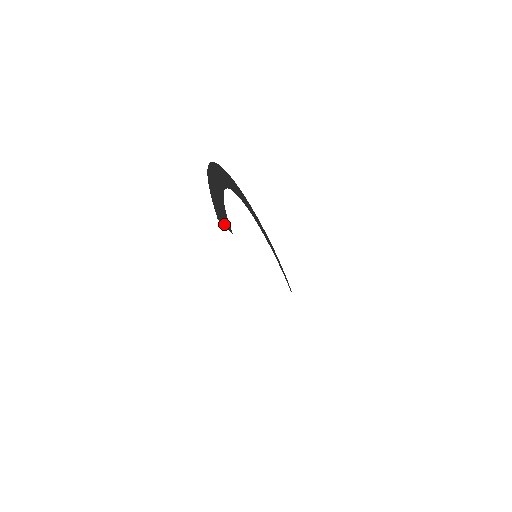
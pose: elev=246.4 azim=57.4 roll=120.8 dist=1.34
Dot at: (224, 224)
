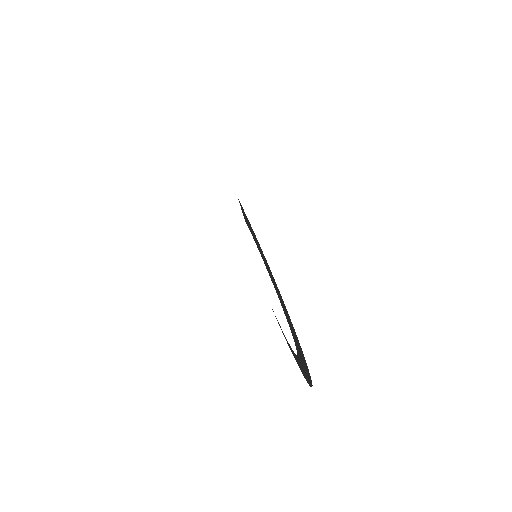
Dot at: (241, 209)
